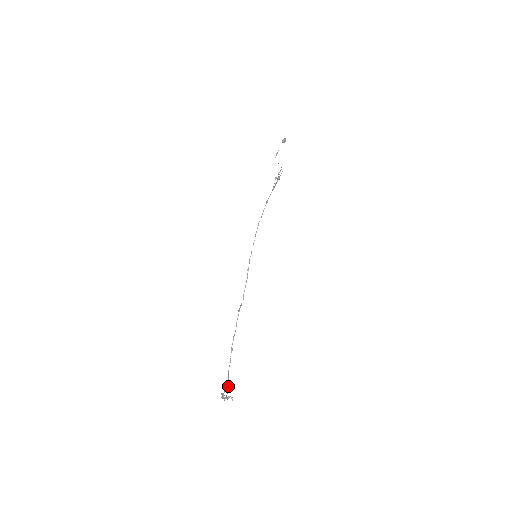
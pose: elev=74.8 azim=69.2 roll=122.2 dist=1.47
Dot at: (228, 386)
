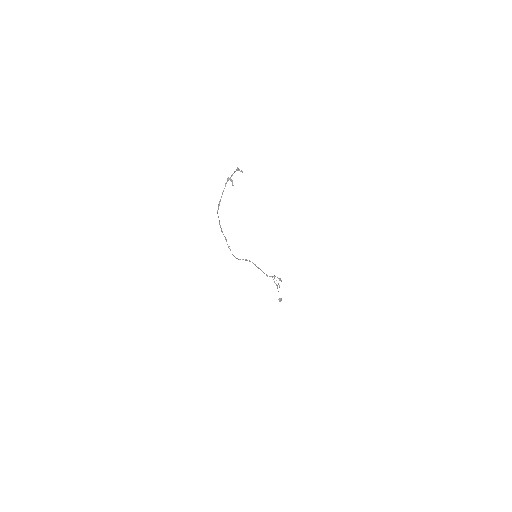
Dot at: occluded
